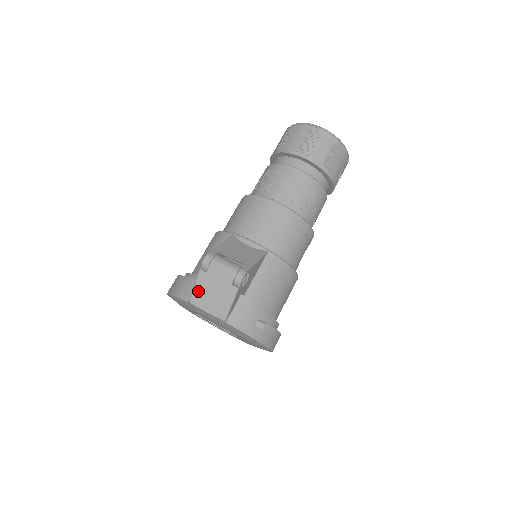
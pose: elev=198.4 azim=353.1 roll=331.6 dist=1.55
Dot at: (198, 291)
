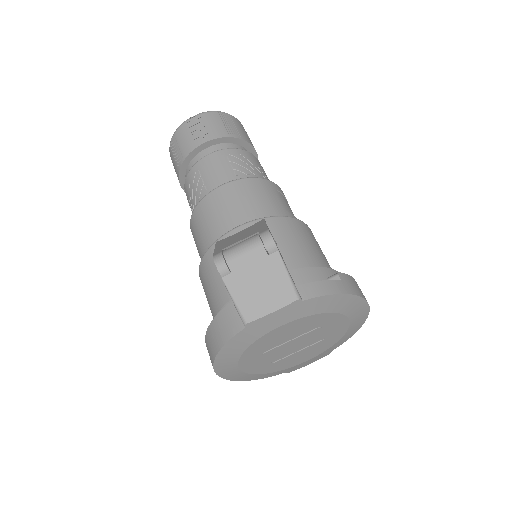
Dot at: (243, 302)
